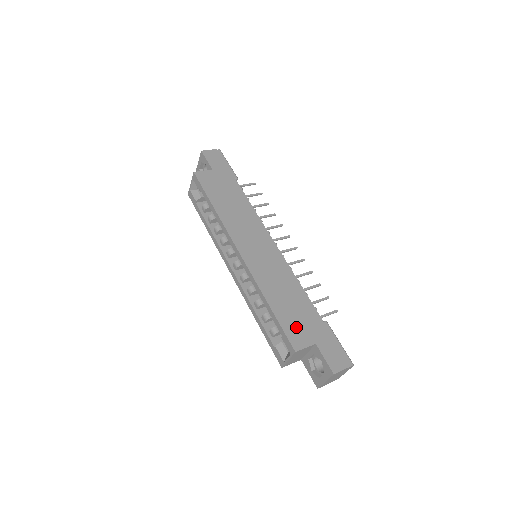
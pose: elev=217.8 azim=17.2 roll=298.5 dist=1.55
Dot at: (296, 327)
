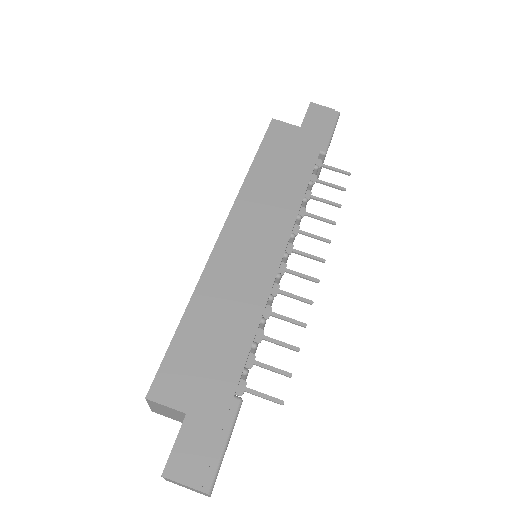
Dot at: (185, 370)
